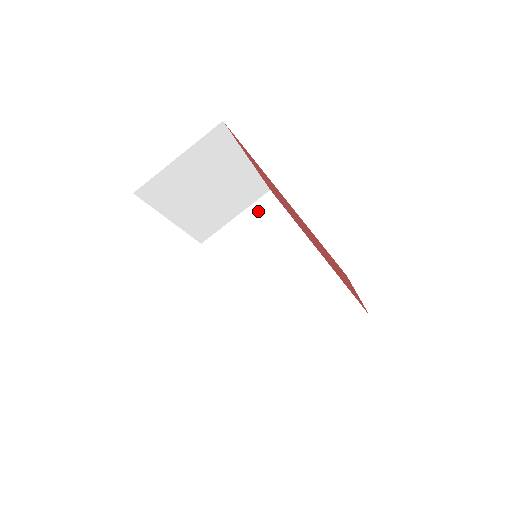
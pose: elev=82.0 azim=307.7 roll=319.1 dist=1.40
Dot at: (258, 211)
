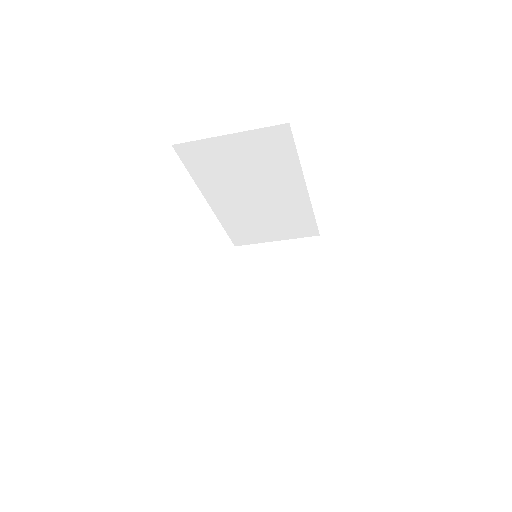
Dot at: (262, 139)
